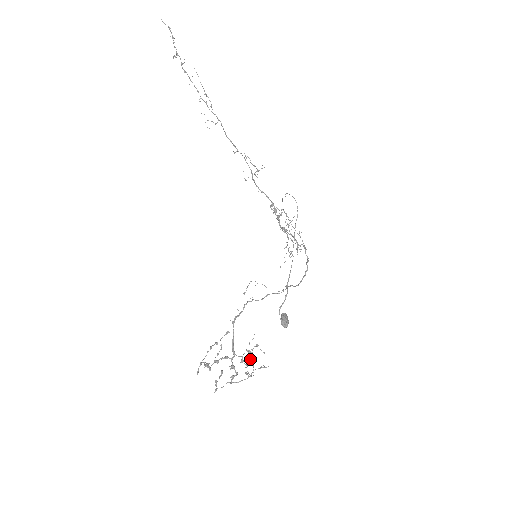
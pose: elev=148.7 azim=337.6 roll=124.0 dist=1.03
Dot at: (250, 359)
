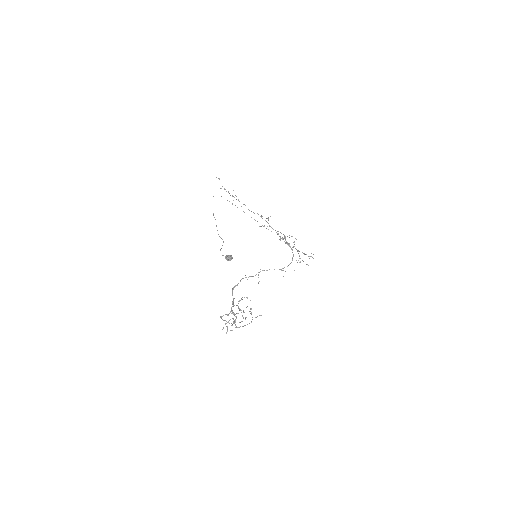
Dot at: (250, 311)
